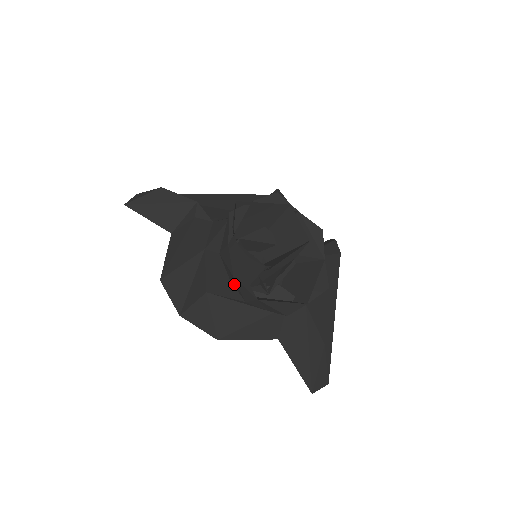
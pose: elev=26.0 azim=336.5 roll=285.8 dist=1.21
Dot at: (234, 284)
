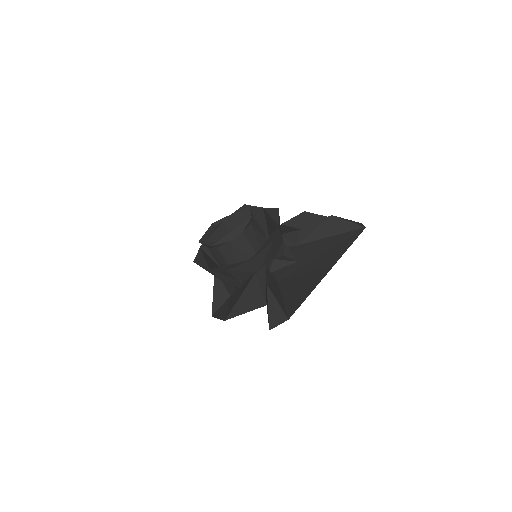
Dot at: occluded
